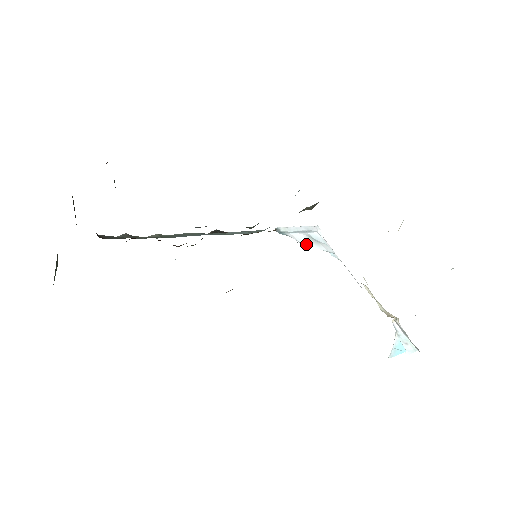
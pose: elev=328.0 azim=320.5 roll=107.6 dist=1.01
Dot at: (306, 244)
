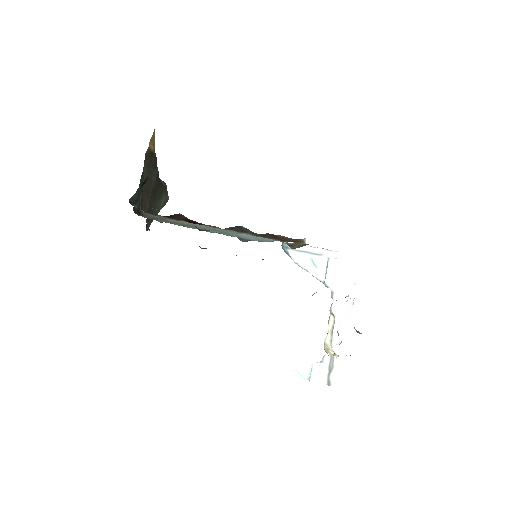
Dot at: (301, 265)
